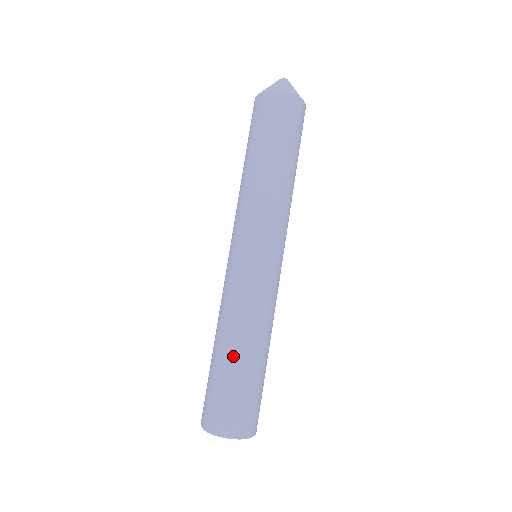
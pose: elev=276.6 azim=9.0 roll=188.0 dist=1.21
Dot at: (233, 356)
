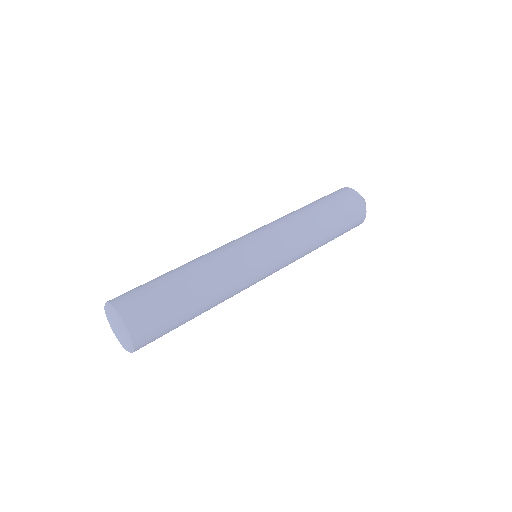
Dot at: (187, 282)
